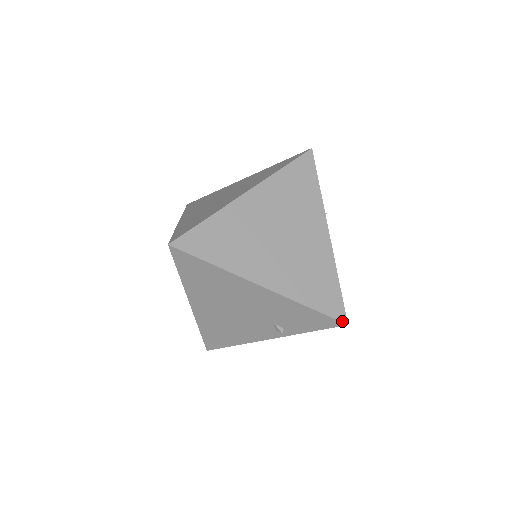
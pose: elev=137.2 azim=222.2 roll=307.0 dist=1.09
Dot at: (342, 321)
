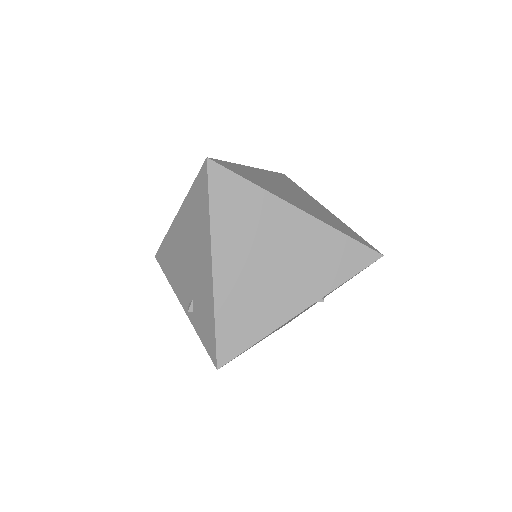
Dot at: (218, 362)
